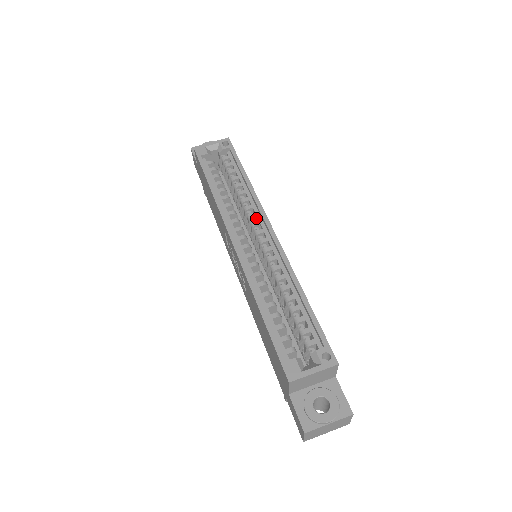
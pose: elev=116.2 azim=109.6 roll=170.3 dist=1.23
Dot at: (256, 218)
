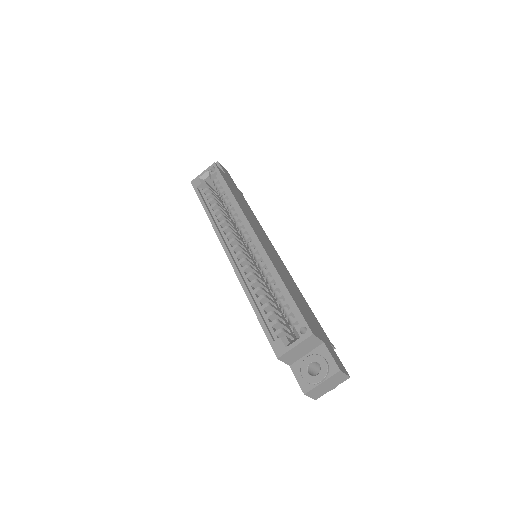
Dot at: (244, 226)
